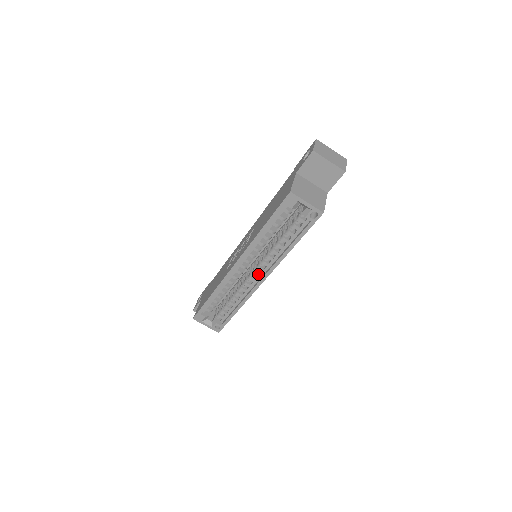
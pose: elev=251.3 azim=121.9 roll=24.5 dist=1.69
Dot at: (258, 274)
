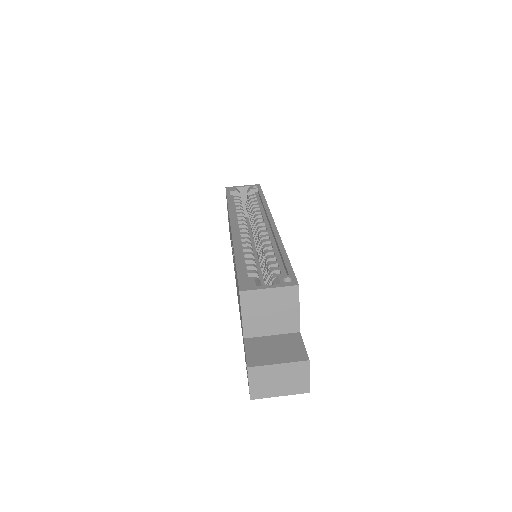
Dot at: (263, 226)
